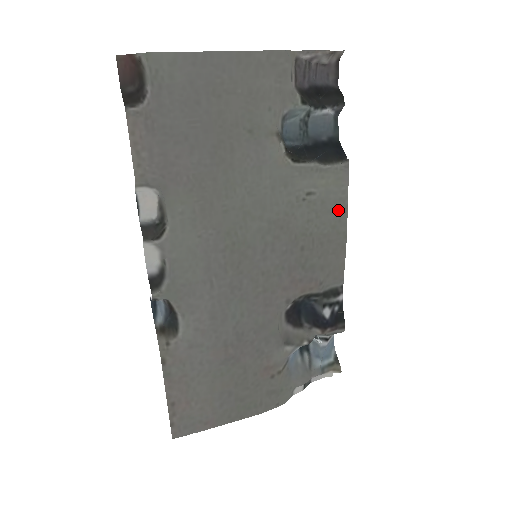
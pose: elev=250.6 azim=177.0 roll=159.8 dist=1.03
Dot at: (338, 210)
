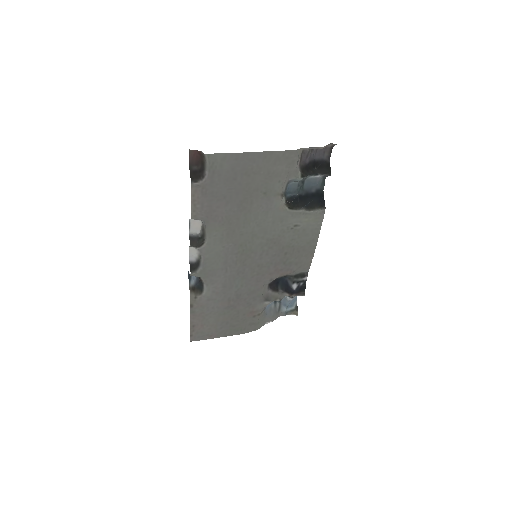
Dot at: (313, 234)
